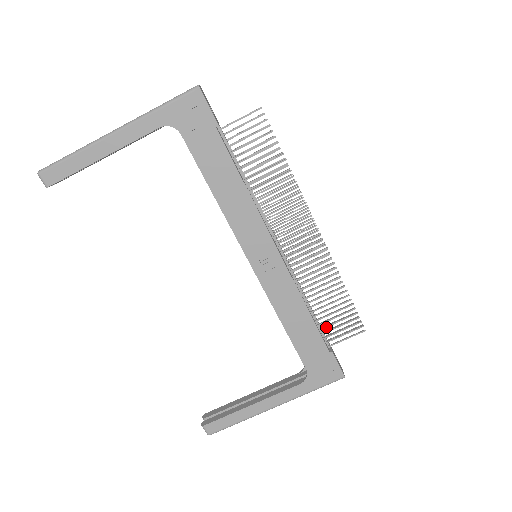
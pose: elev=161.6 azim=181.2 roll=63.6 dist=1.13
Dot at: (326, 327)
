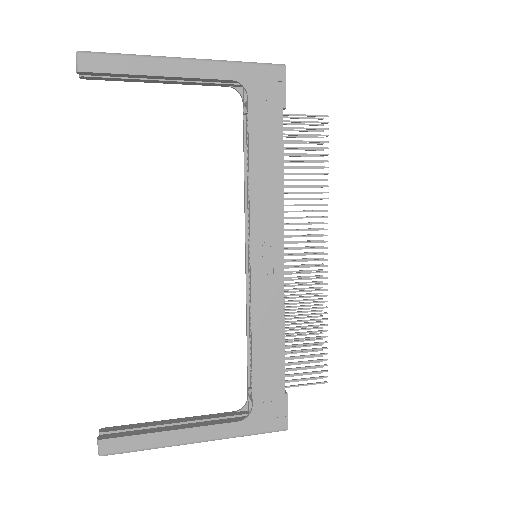
Dot at: (292, 363)
